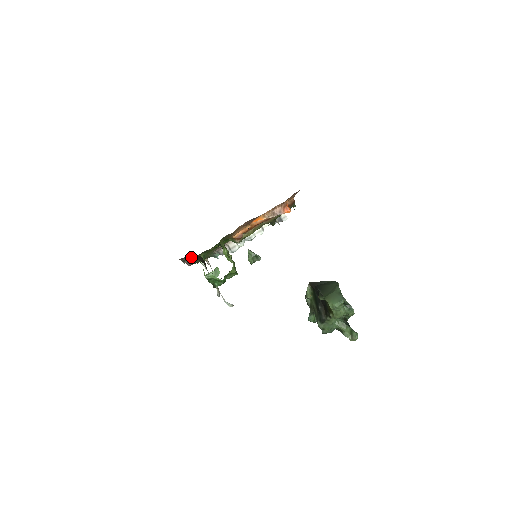
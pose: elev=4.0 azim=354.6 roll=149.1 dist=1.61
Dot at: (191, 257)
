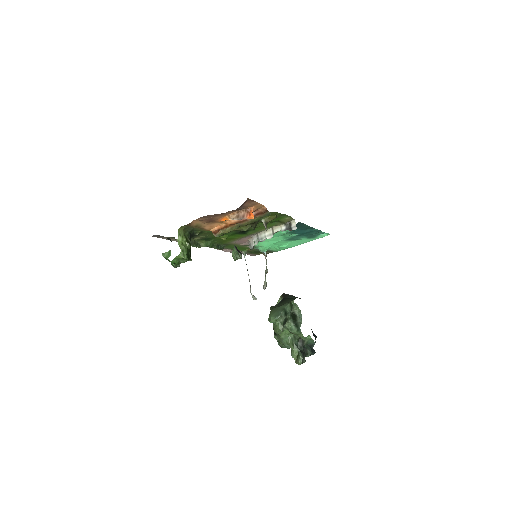
Dot at: (167, 238)
